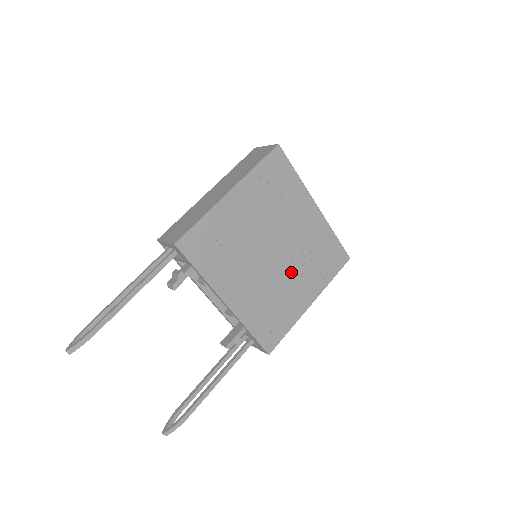
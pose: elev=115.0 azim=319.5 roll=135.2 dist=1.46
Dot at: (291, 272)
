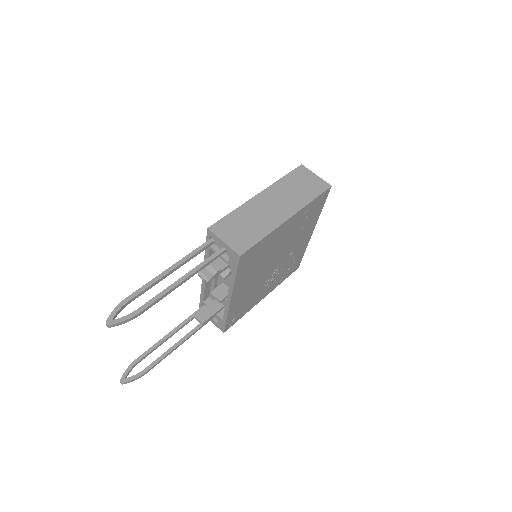
Dot at: (271, 277)
